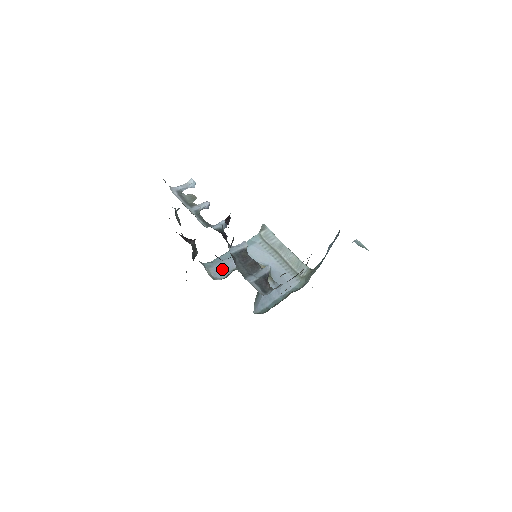
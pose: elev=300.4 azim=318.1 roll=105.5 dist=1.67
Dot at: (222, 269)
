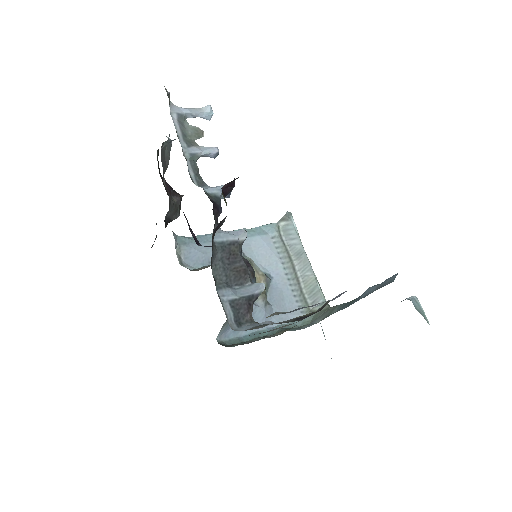
Dot at: (200, 254)
